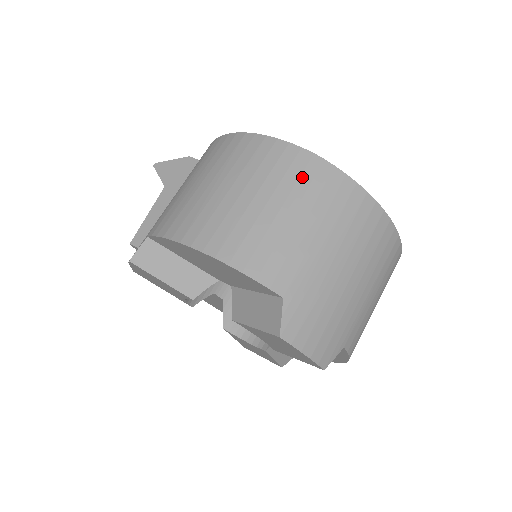
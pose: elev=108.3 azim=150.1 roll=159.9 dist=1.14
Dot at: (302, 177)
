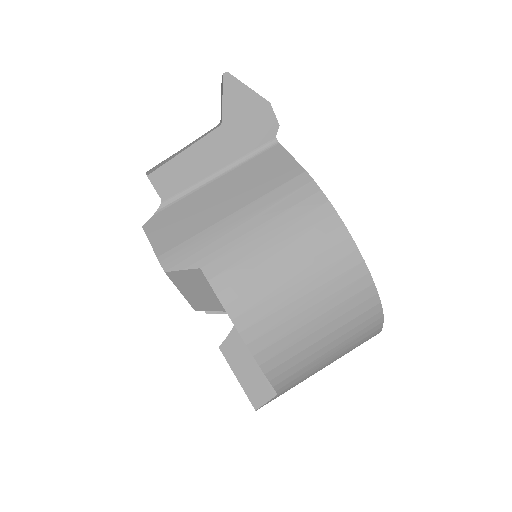
Dot at: (360, 326)
